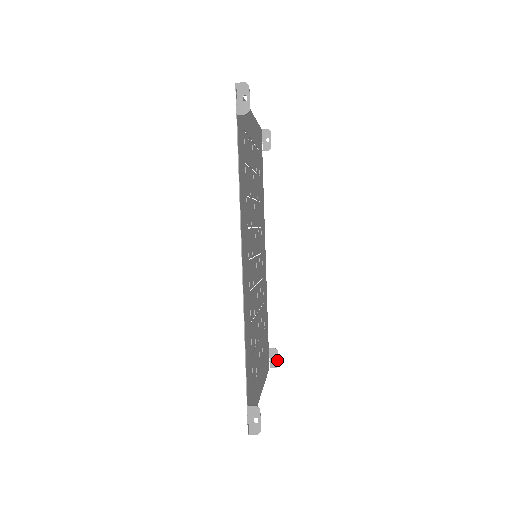
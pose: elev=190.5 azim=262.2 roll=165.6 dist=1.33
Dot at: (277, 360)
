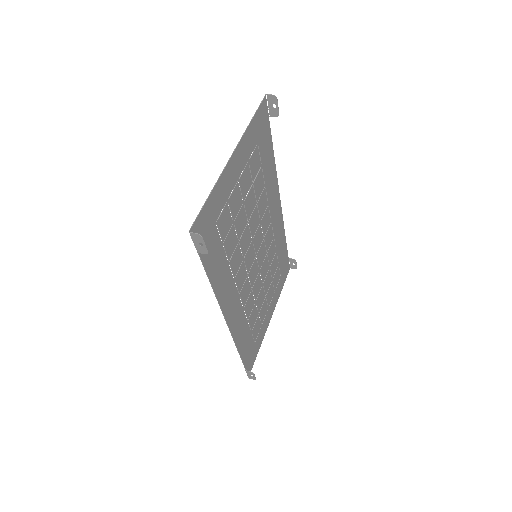
Dot at: (296, 266)
